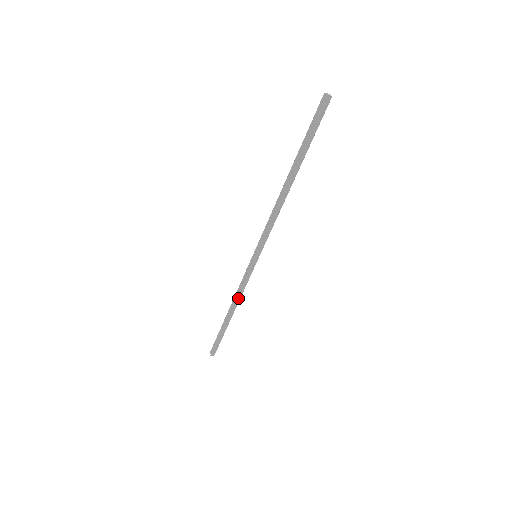
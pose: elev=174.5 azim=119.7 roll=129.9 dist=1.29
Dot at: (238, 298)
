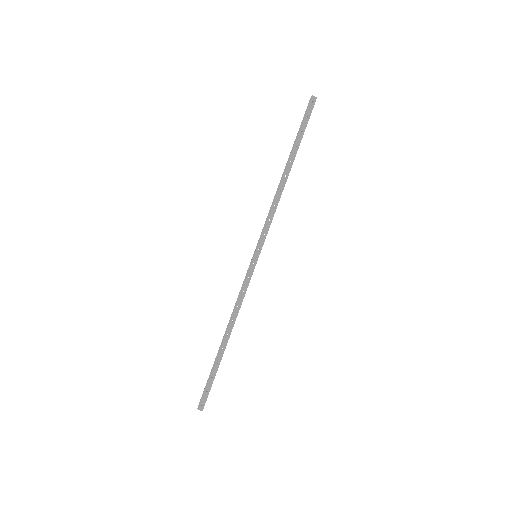
Dot at: (235, 313)
